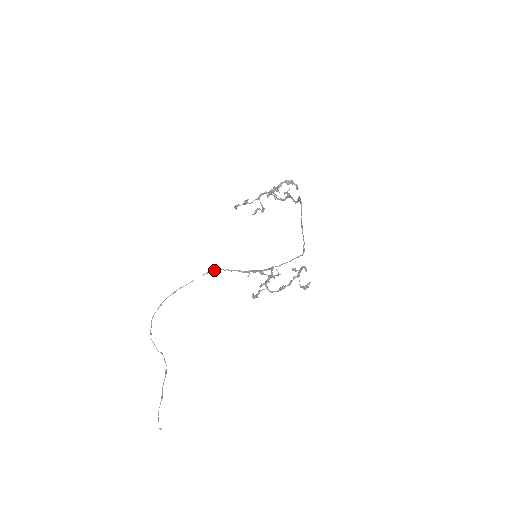
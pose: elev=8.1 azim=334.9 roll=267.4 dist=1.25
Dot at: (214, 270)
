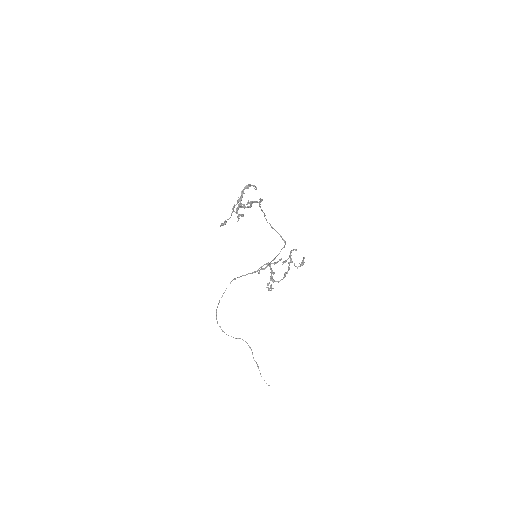
Dot at: (234, 279)
